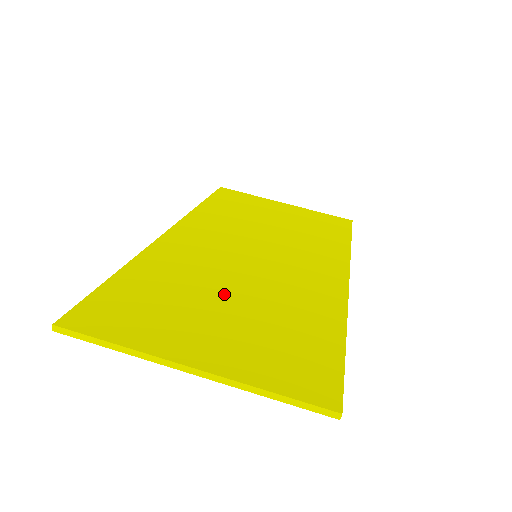
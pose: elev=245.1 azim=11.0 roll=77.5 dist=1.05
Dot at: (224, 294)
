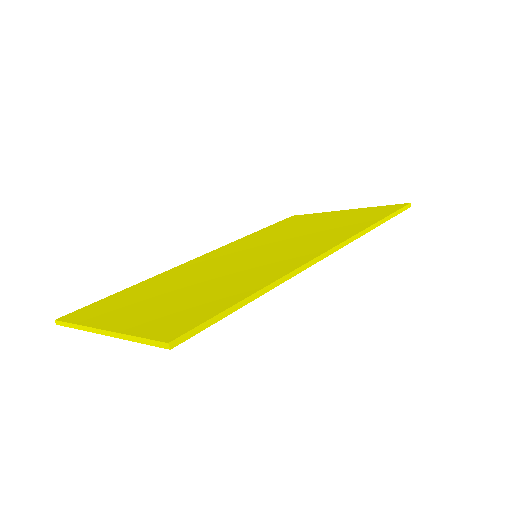
Dot at: (186, 285)
